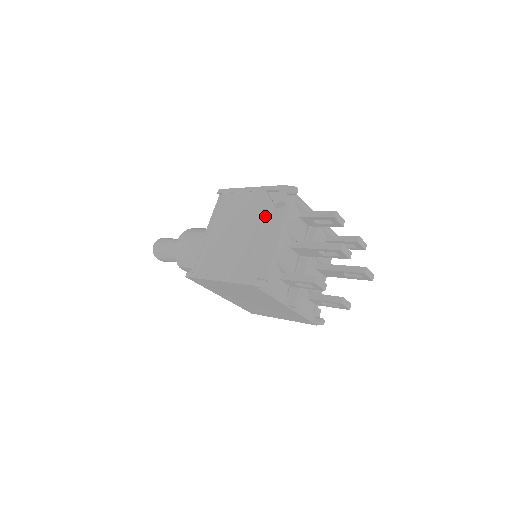
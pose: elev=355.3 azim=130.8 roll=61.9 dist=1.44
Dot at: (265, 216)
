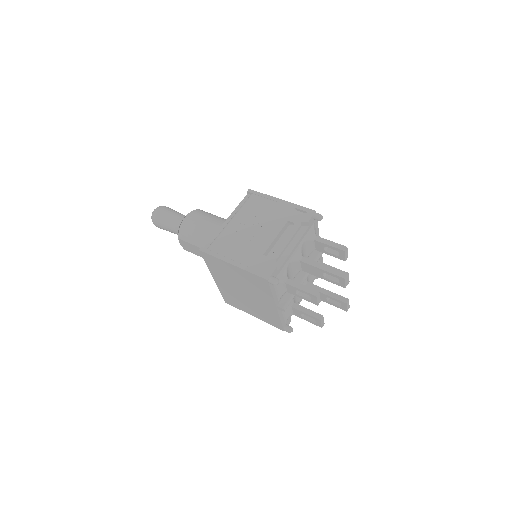
Dot at: (287, 228)
